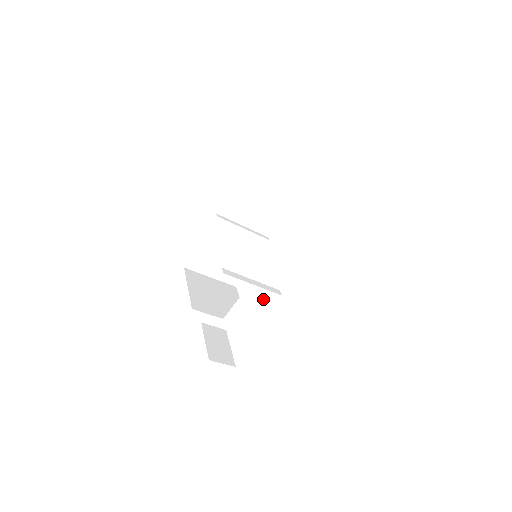
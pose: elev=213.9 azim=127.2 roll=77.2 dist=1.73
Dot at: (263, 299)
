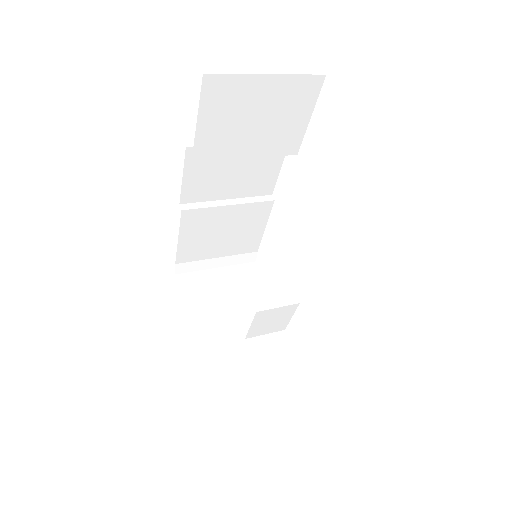
Dot at: (288, 306)
